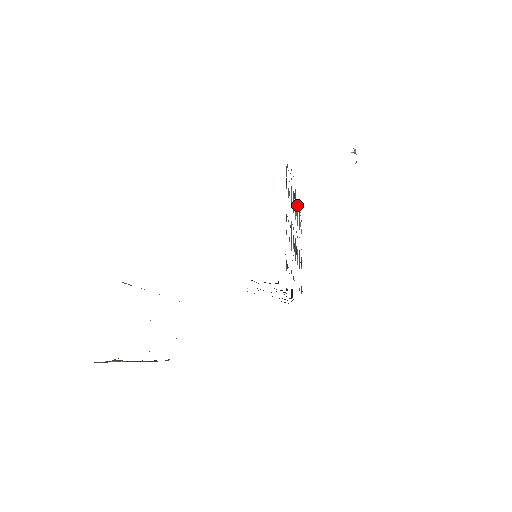
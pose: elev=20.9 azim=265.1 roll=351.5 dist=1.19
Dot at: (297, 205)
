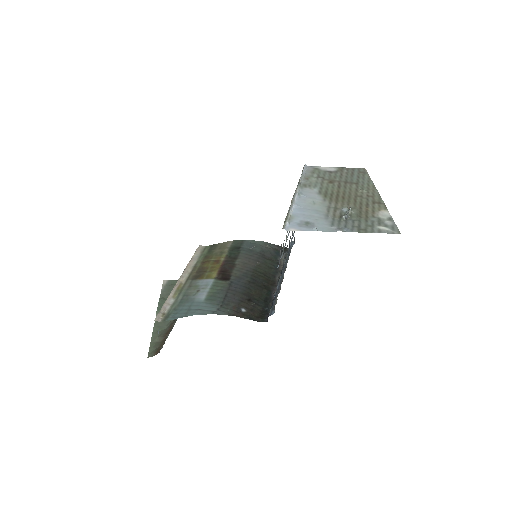
Dot at: occluded
